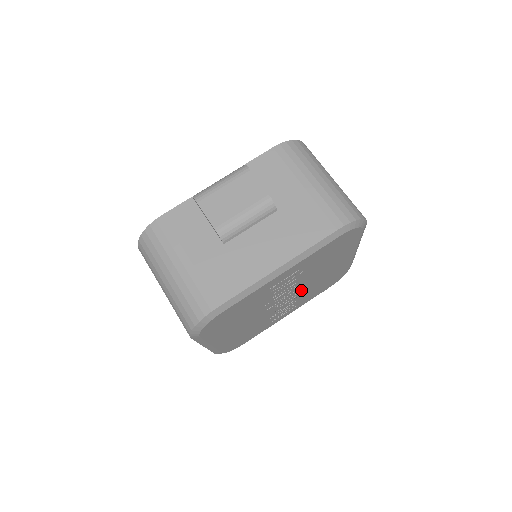
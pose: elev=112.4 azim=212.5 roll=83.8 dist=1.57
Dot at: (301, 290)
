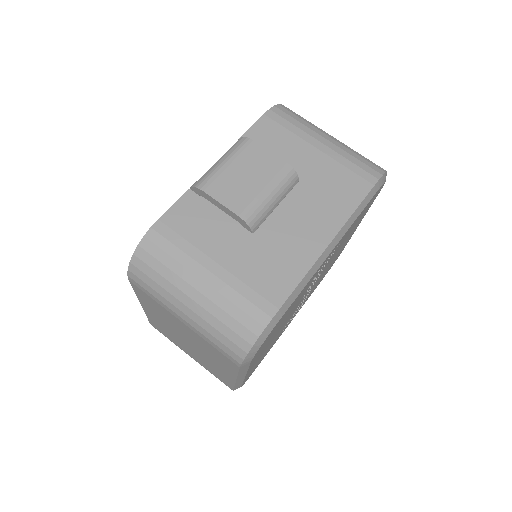
Dot at: (317, 281)
